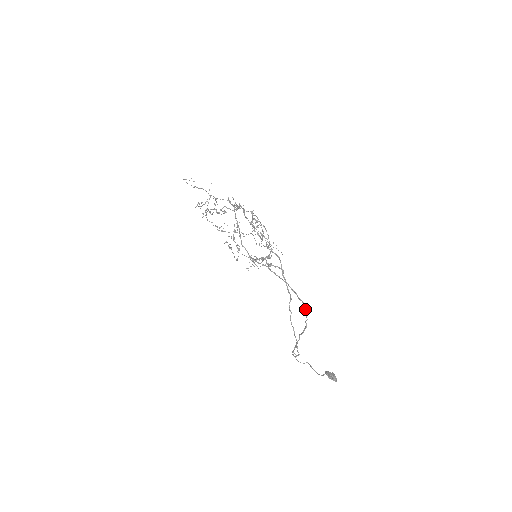
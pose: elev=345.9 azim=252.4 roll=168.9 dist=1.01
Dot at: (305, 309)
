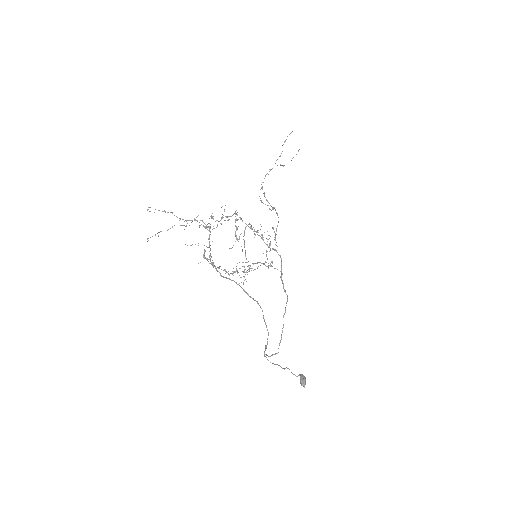
Dot at: (267, 330)
